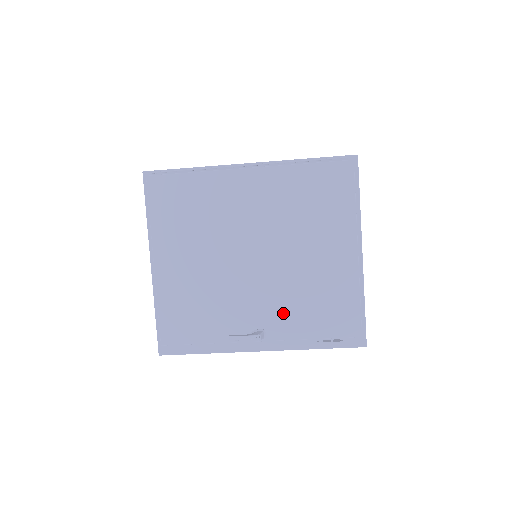
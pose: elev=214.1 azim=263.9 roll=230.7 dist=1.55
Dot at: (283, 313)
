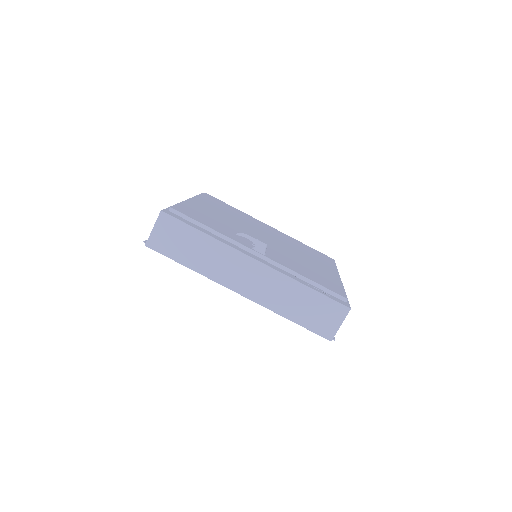
Dot at: (283, 258)
